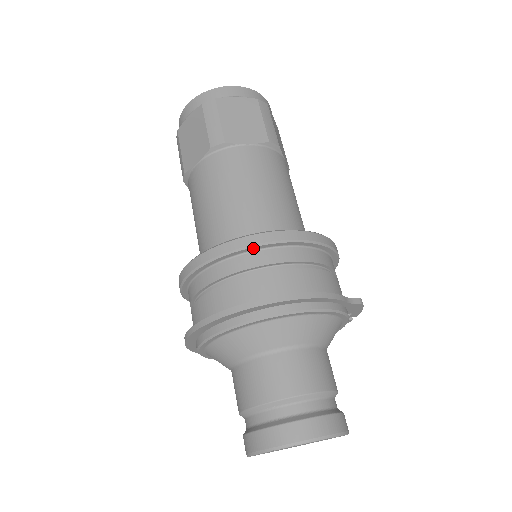
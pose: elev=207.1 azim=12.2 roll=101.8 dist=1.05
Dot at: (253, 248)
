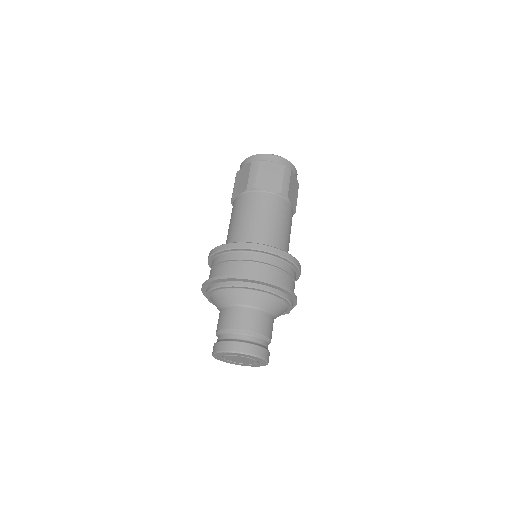
Dot at: (289, 262)
